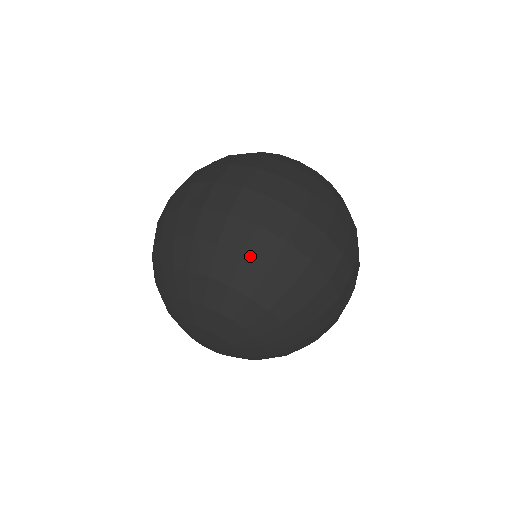
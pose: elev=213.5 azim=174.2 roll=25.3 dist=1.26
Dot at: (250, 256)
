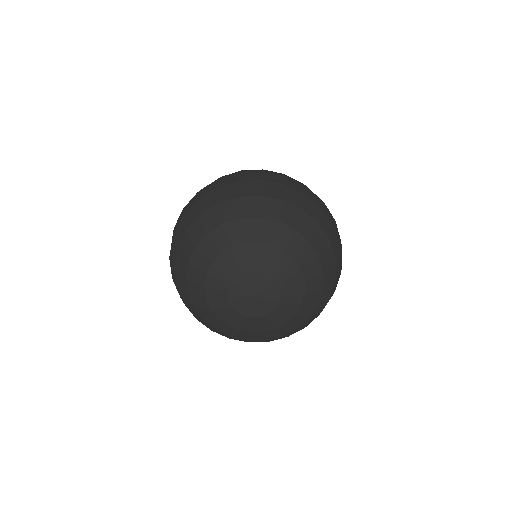
Dot at: (308, 212)
